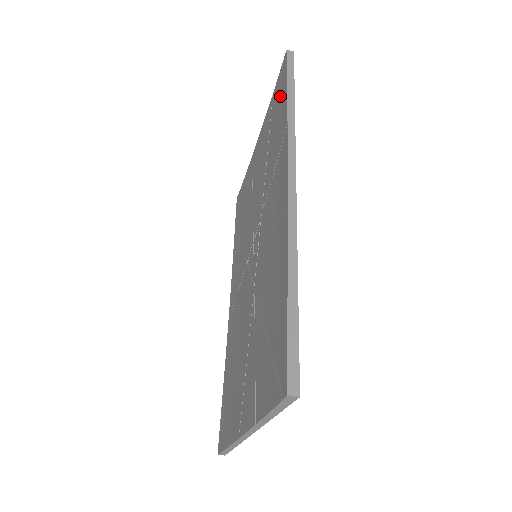
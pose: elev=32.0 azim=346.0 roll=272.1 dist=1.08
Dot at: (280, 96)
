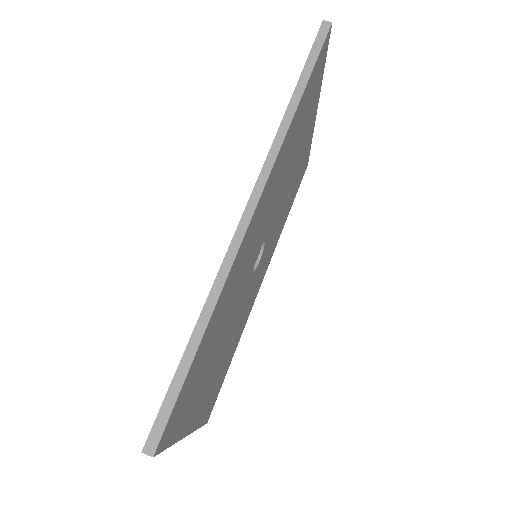
Dot at: occluded
